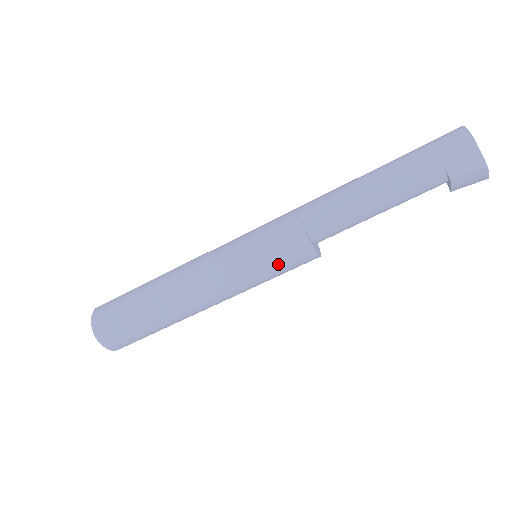
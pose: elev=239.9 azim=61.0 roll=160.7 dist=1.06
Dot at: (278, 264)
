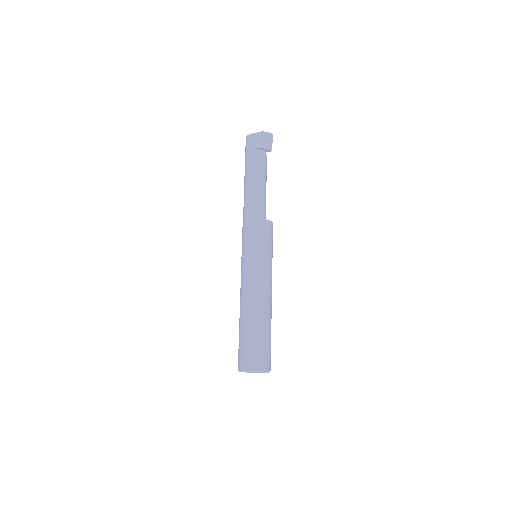
Dot at: (258, 240)
